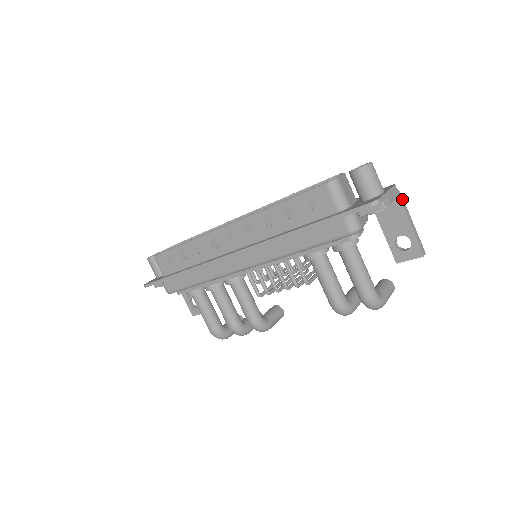
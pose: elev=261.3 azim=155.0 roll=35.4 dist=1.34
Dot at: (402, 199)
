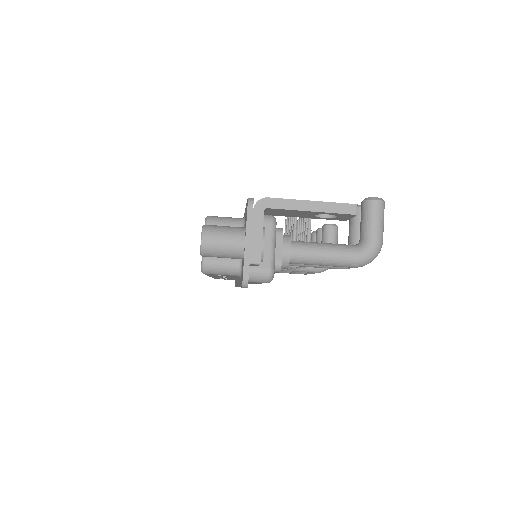
Dot at: (271, 202)
